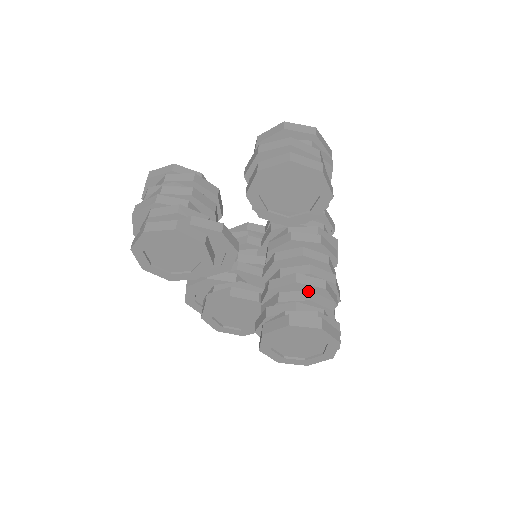
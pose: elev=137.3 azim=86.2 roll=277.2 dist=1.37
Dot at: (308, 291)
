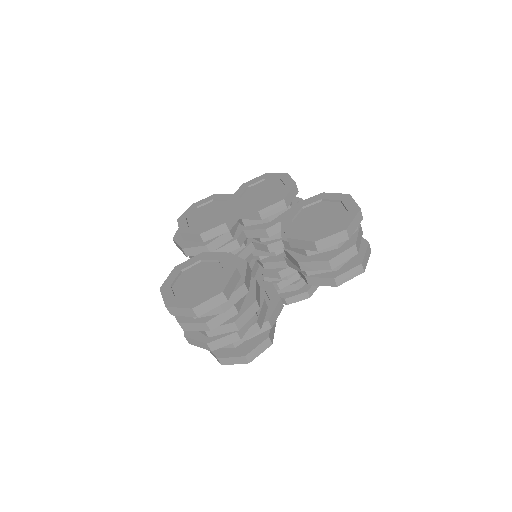
Dot at: occluded
